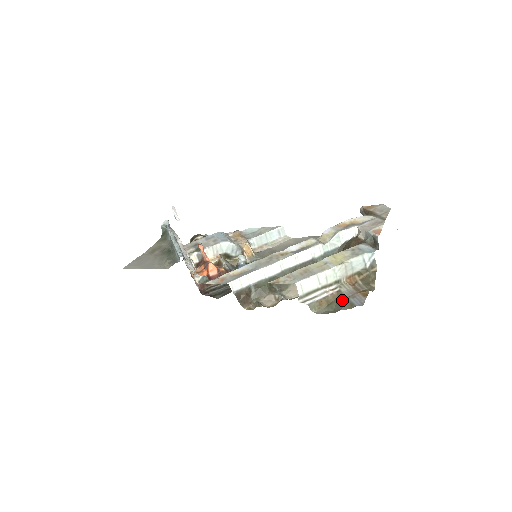
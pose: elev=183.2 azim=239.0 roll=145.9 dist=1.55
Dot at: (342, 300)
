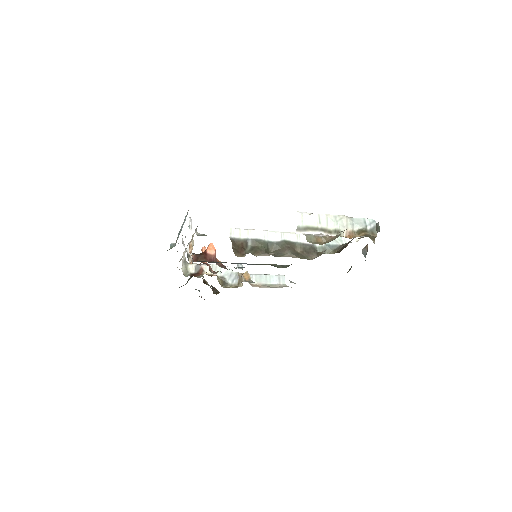
Dot at: occluded
